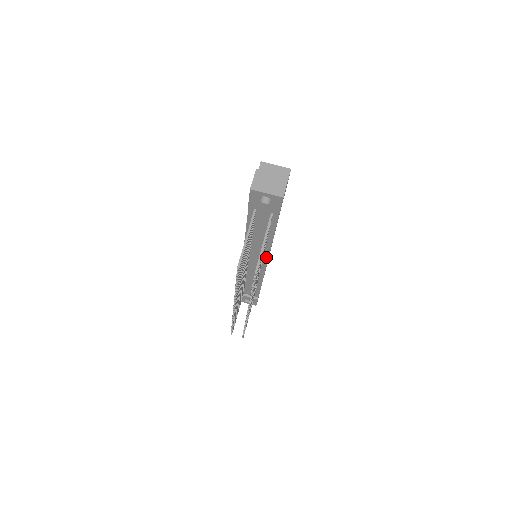
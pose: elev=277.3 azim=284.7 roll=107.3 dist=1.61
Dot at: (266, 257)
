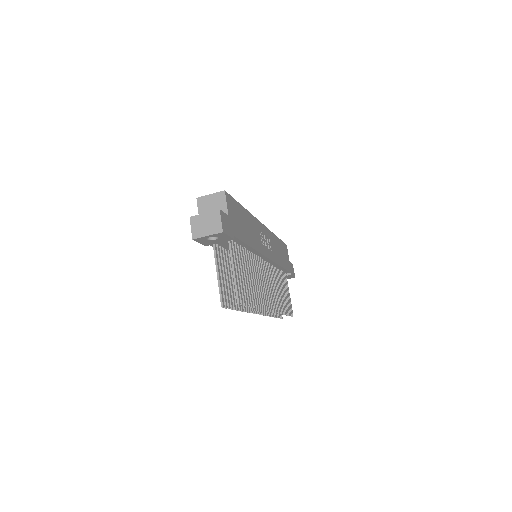
Dot at: (262, 256)
